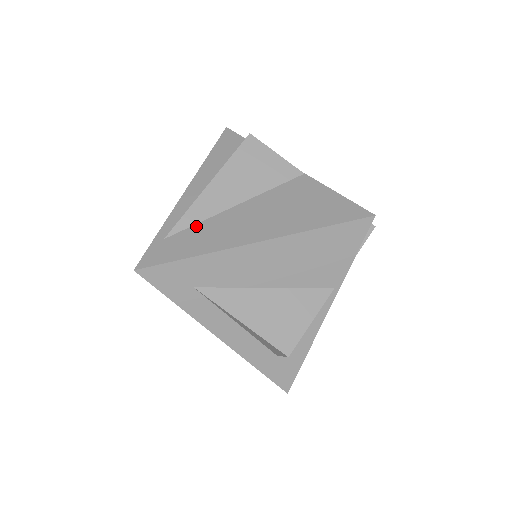
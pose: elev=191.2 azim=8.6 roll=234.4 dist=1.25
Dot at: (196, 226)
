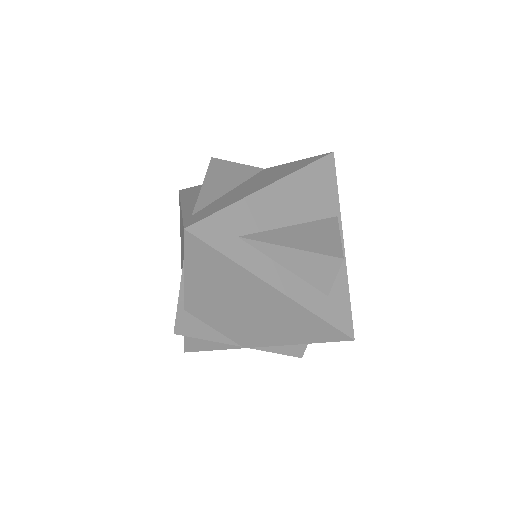
Dot at: (212, 203)
